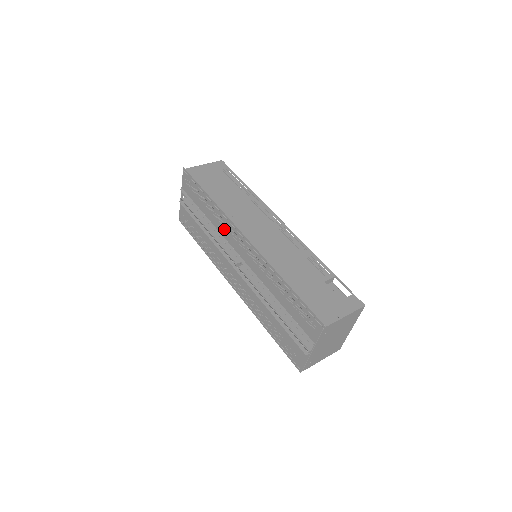
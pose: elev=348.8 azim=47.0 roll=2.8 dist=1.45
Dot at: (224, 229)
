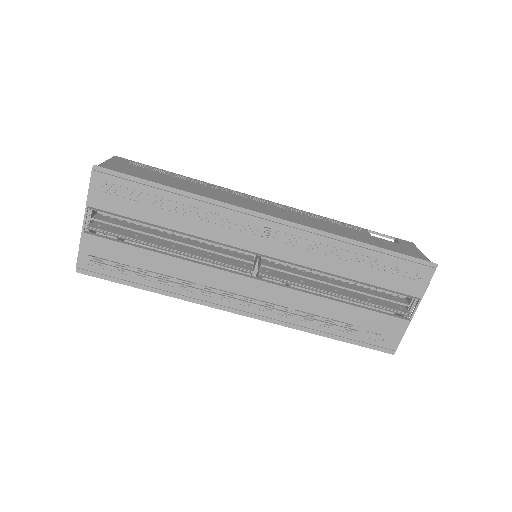
Dot at: (221, 229)
